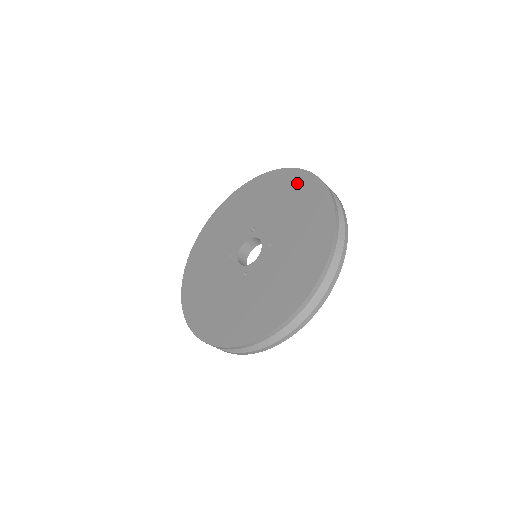
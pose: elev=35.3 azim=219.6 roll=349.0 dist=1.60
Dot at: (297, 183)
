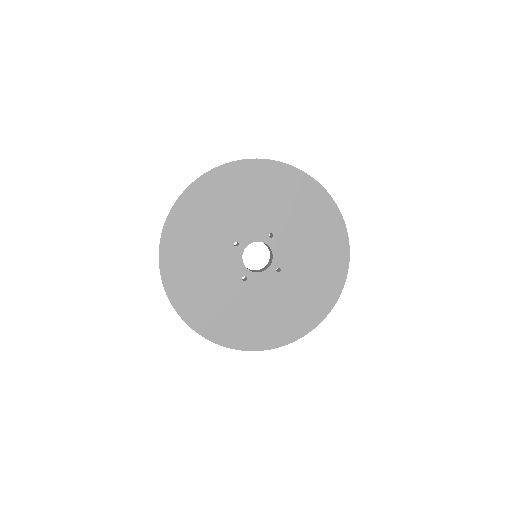
Dot at: (331, 228)
